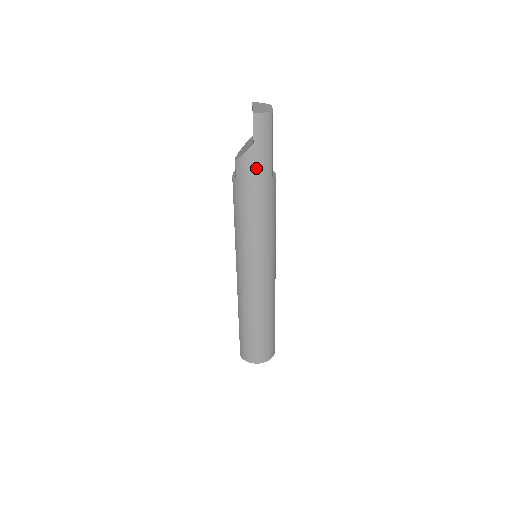
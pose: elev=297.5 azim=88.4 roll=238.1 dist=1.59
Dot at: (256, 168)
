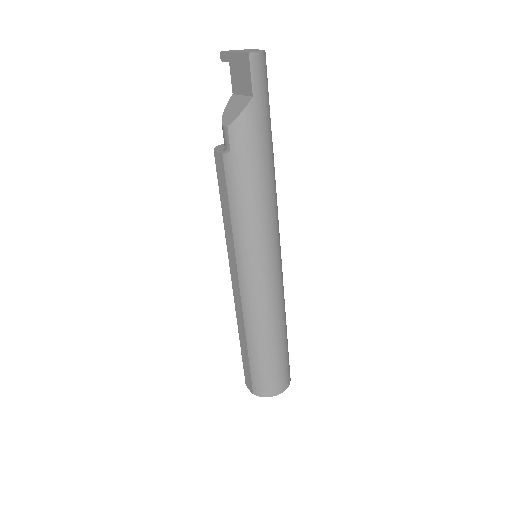
Dot at: (258, 130)
